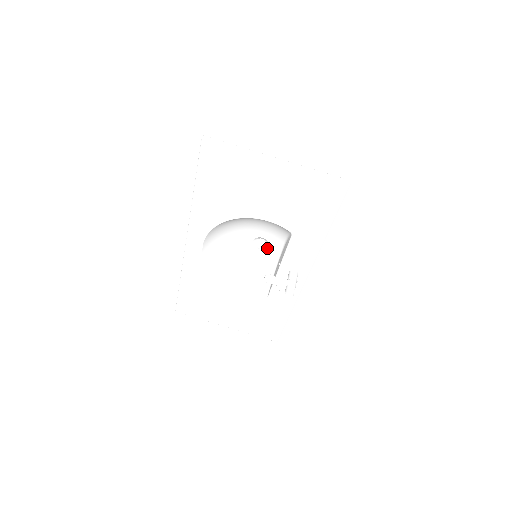
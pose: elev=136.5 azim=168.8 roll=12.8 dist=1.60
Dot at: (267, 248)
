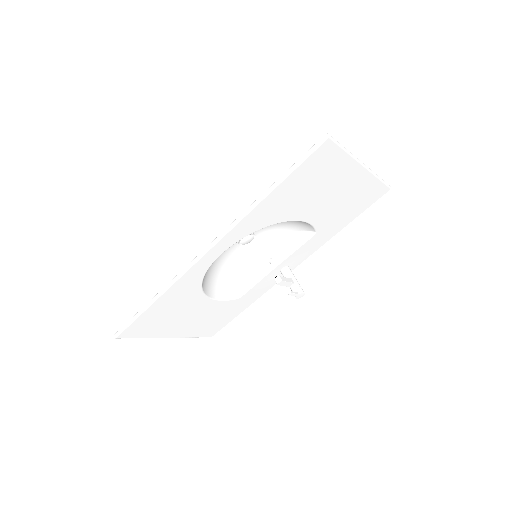
Dot at: (250, 243)
